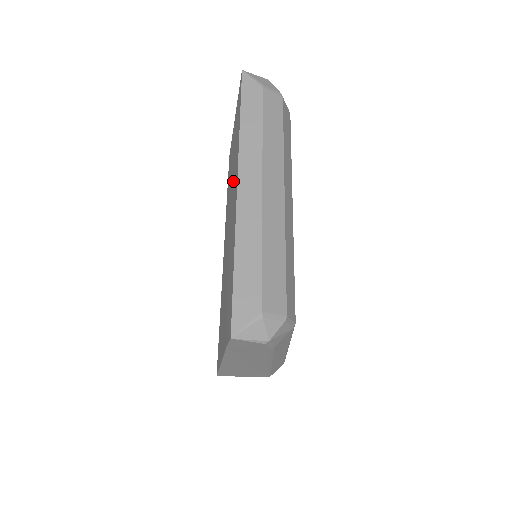
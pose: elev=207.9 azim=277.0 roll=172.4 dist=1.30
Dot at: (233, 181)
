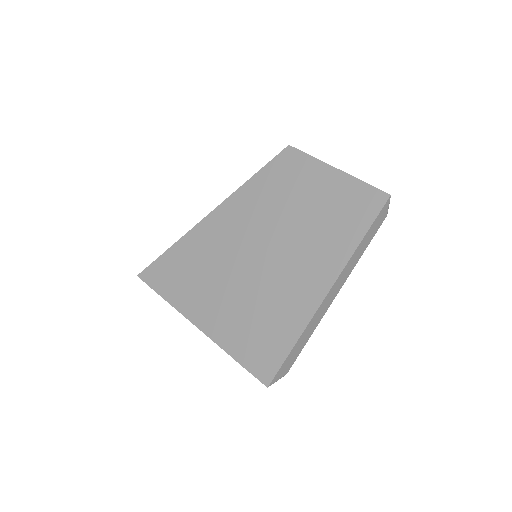
Dot at: (311, 248)
